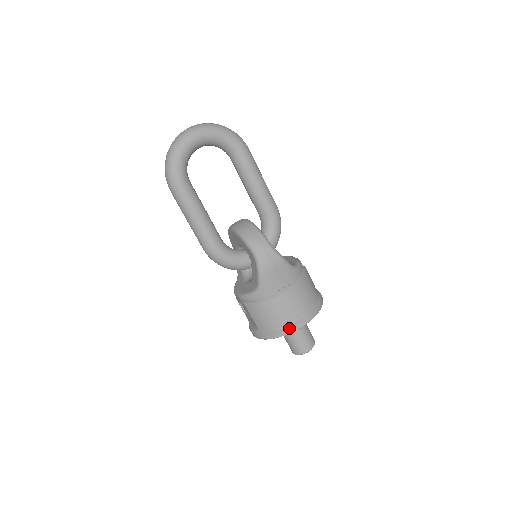
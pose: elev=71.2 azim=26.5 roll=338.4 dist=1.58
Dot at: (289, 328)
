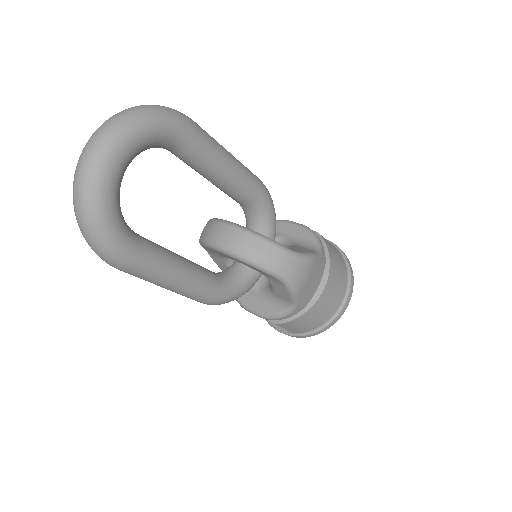
Dot at: (336, 318)
